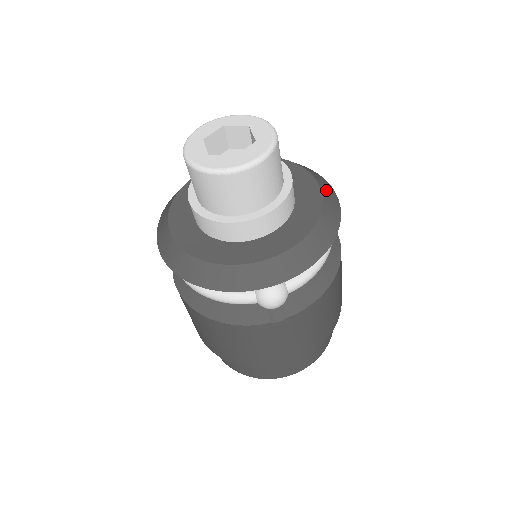
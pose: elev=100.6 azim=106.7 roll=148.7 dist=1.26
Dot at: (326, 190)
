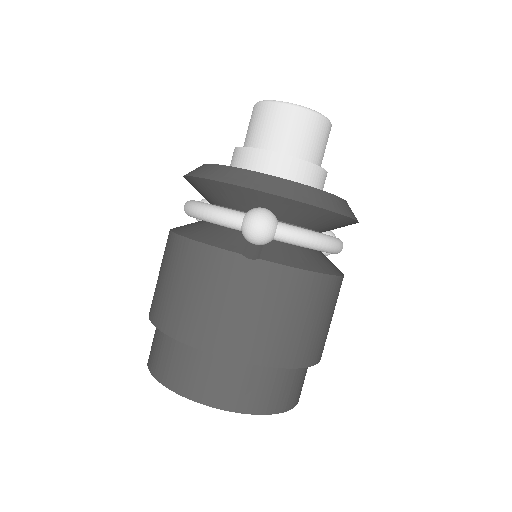
Dot at: occluded
